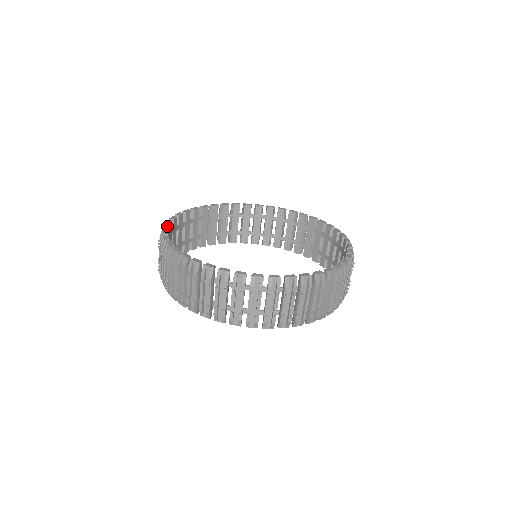
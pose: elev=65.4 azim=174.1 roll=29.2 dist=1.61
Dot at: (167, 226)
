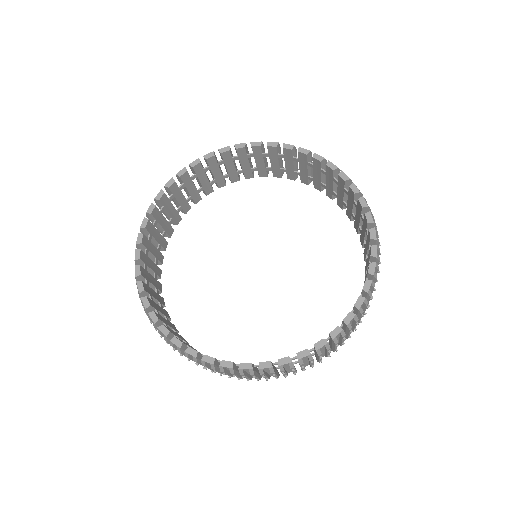
Dot at: (183, 172)
